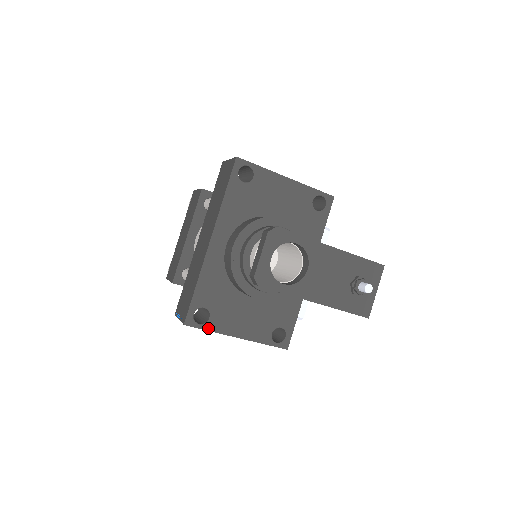
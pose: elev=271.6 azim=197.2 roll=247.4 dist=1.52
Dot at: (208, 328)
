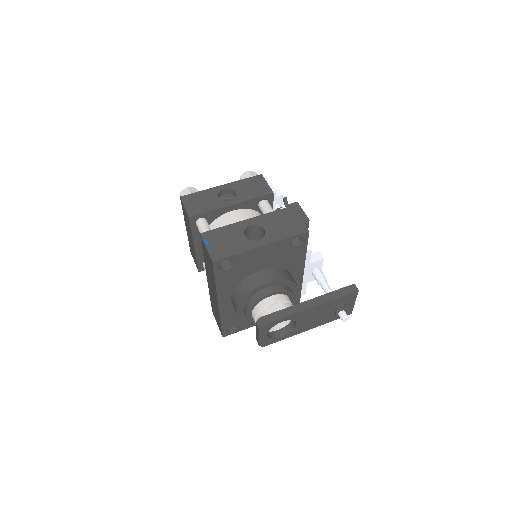
Dot at: occluded
